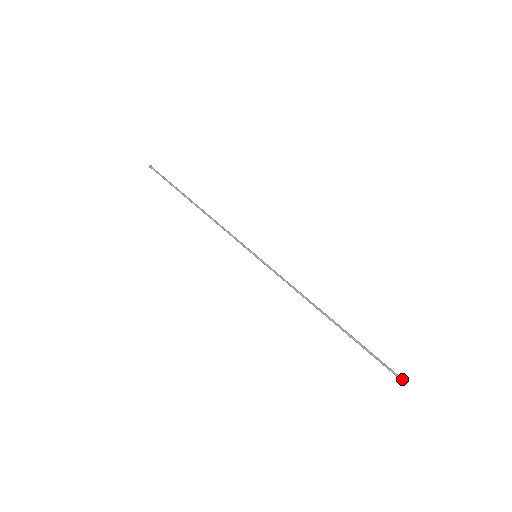
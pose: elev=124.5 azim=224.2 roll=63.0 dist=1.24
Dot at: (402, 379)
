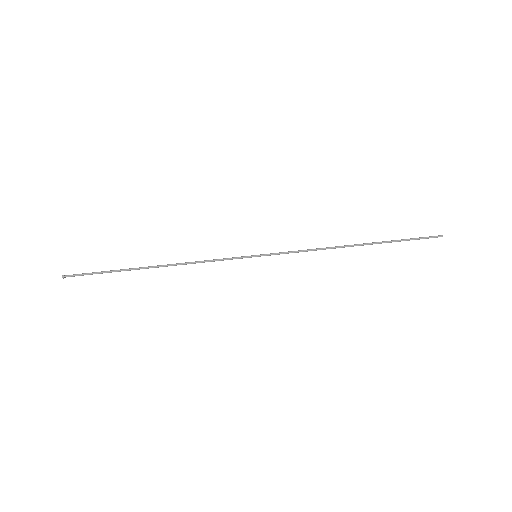
Dot at: occluded
